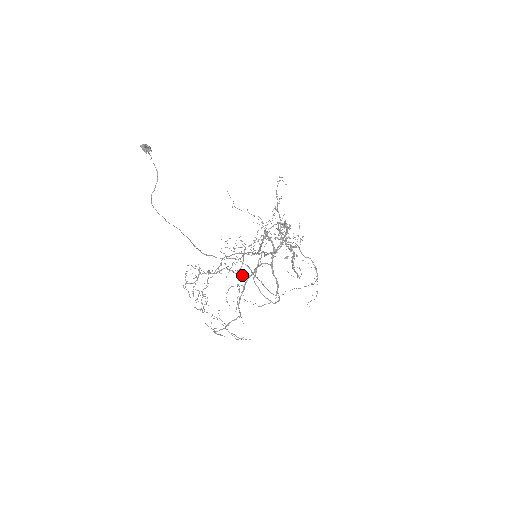
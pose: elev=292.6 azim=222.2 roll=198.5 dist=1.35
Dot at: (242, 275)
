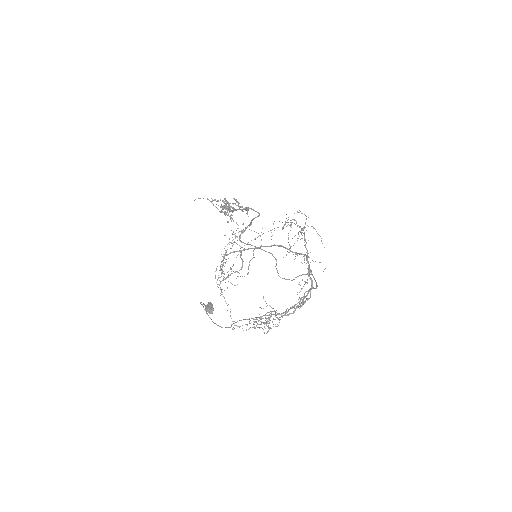
Dot at: occluded
